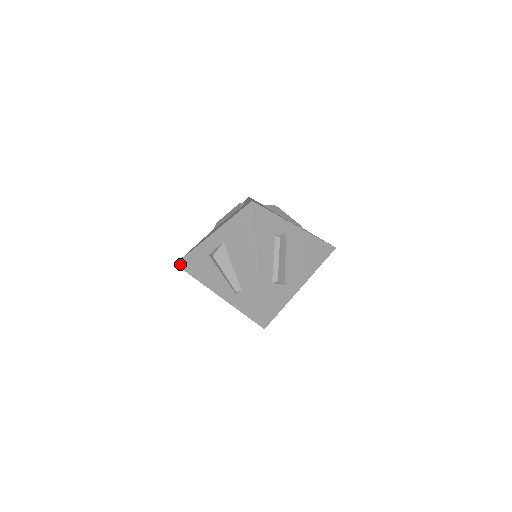
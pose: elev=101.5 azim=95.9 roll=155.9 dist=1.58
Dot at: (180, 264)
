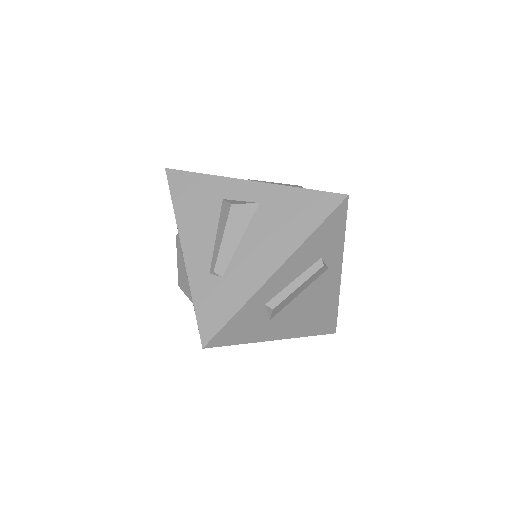
Dot at: (172, 174)
